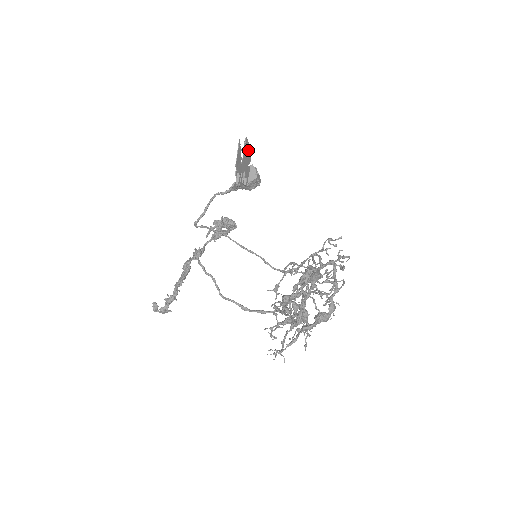
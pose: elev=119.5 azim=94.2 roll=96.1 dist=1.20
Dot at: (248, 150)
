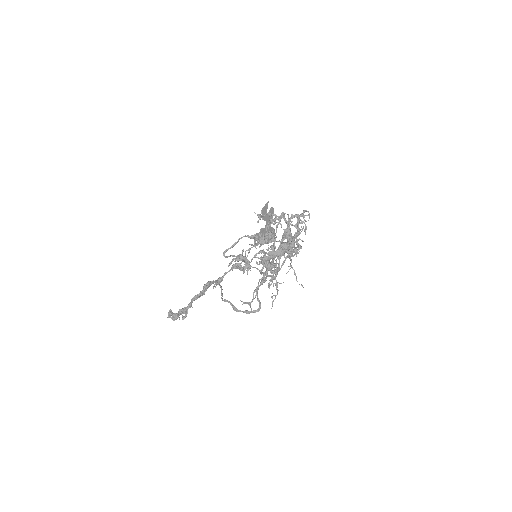
Dot at: occluded
